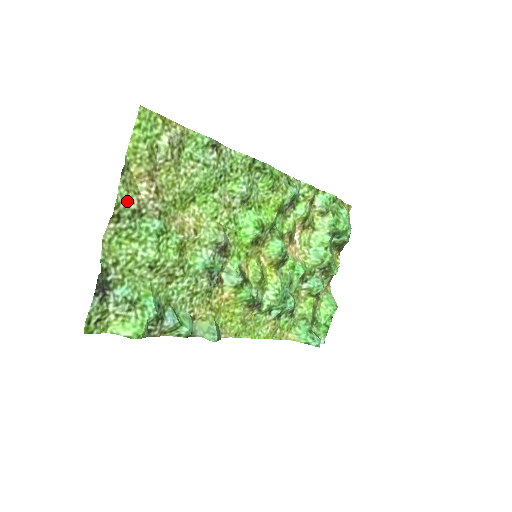
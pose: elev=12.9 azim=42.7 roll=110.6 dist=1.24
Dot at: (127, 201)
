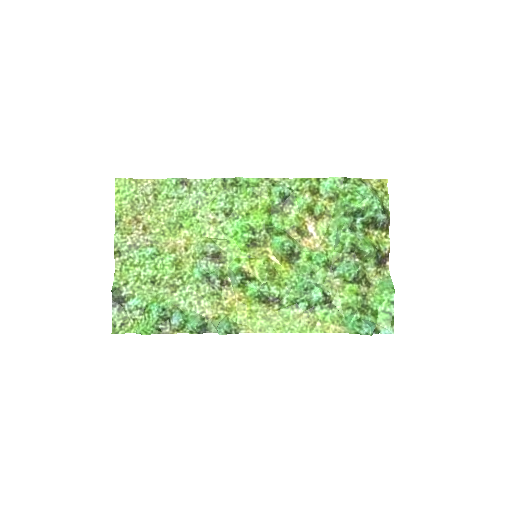
Dot at: (123, 241)
